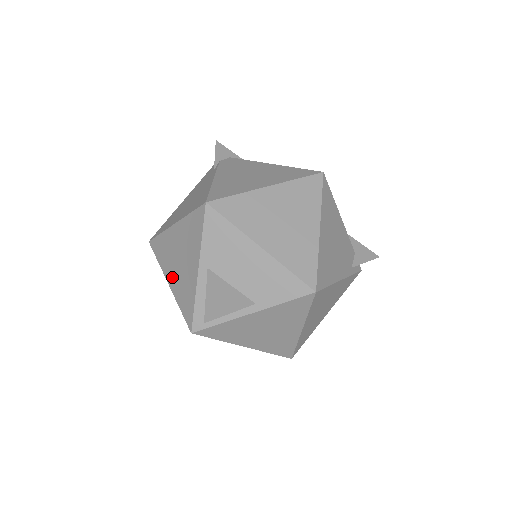
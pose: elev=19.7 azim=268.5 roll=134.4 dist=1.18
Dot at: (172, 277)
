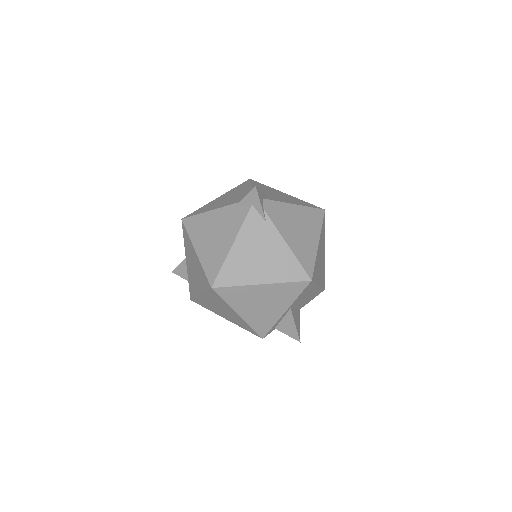
Dot at: (247, 312)
